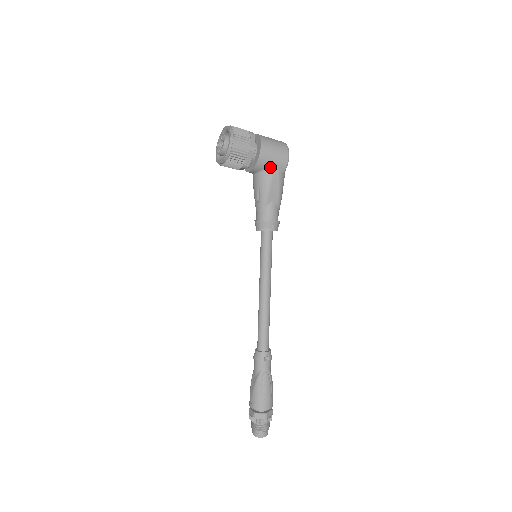
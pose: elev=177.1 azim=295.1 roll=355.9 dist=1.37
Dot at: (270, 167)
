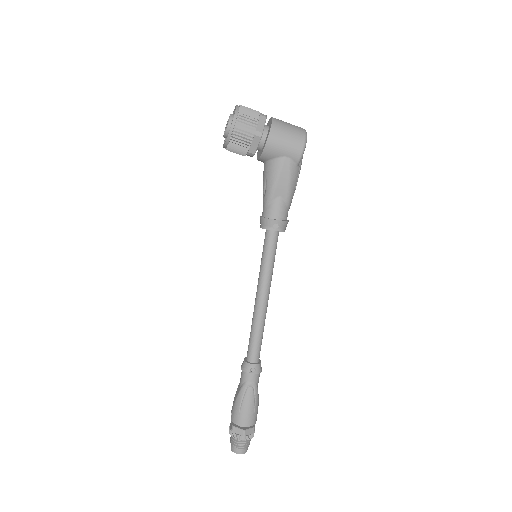
Dot at: (280, 157)
